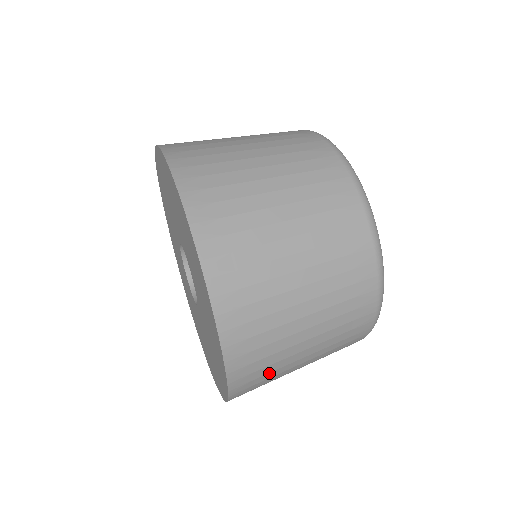
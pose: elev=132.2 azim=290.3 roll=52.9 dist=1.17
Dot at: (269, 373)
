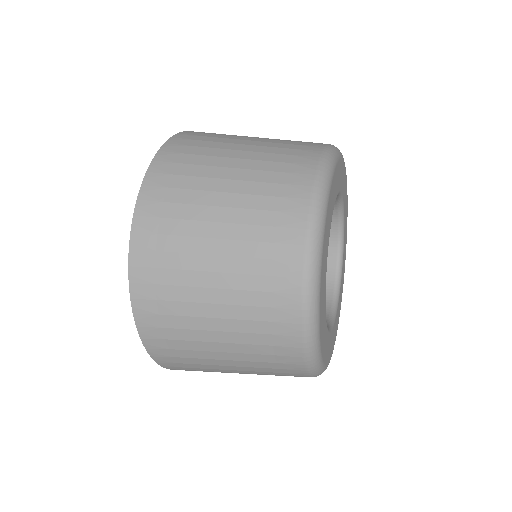
Dot at: (185, 350)
